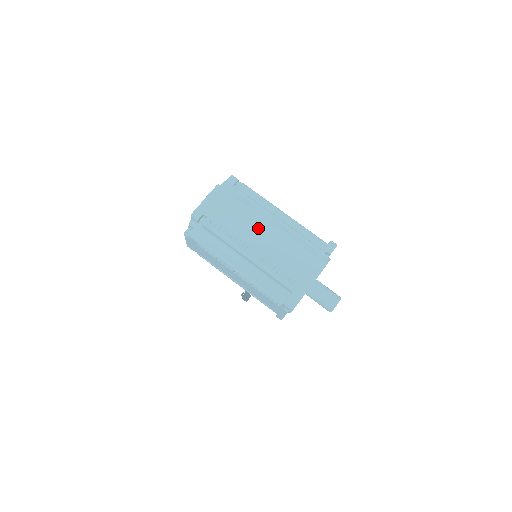
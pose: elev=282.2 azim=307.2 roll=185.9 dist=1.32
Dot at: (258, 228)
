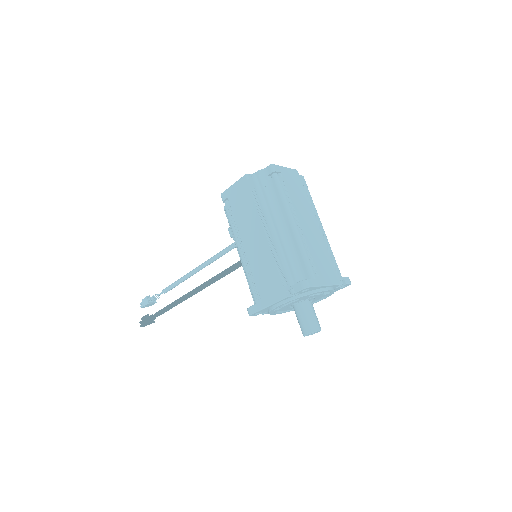
Dot at: (309, 219)
